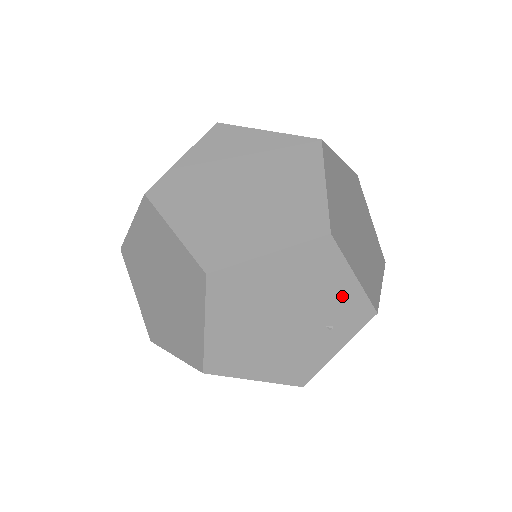
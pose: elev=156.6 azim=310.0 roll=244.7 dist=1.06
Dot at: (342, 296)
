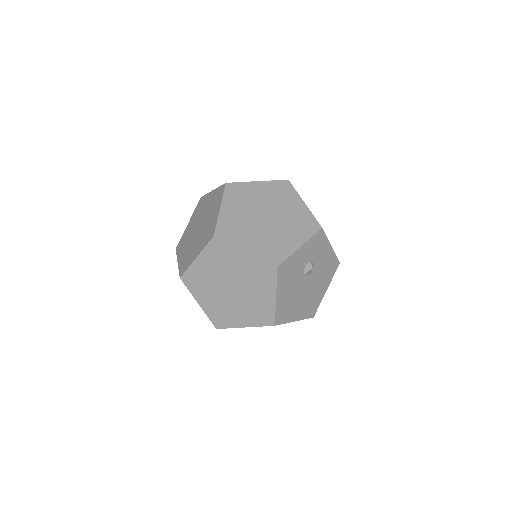
Dot at: occluded
